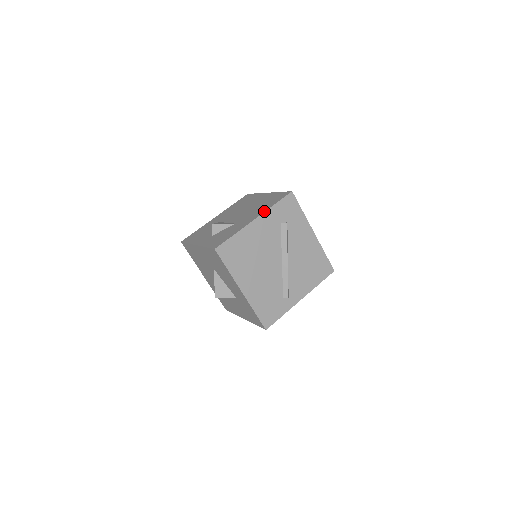
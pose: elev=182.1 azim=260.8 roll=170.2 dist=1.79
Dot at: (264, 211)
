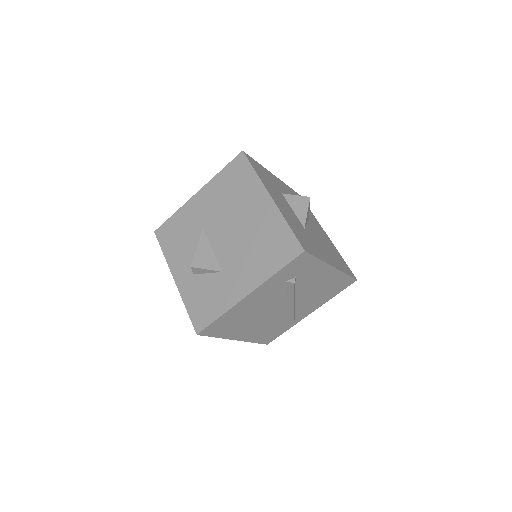
Dot at: (261, 282)
